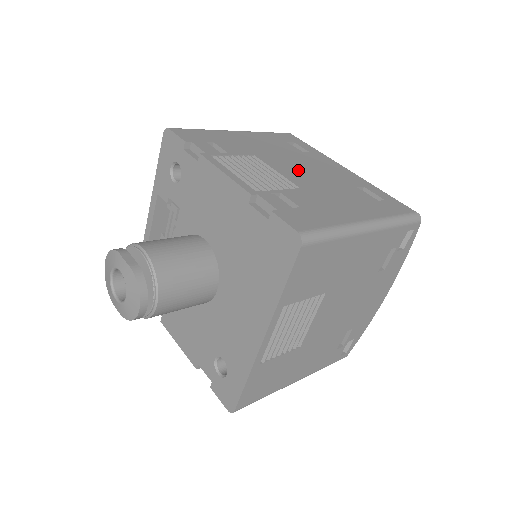
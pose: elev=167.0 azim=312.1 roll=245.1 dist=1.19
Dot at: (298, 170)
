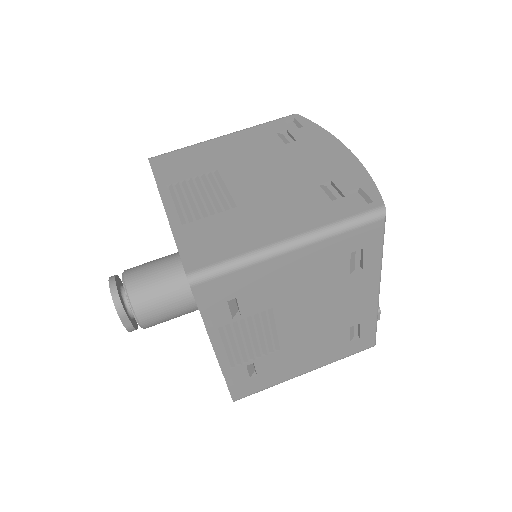
Dot at: (306, 320)
